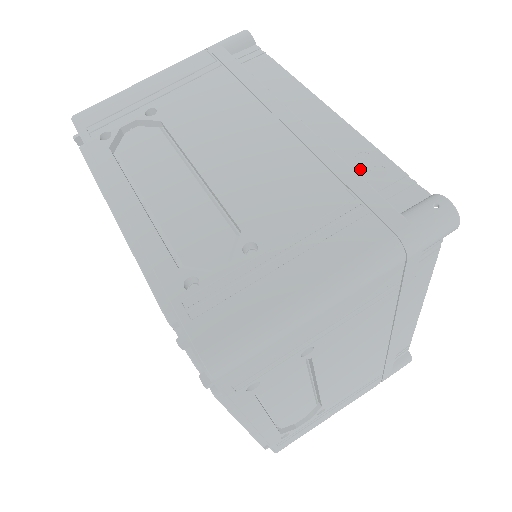
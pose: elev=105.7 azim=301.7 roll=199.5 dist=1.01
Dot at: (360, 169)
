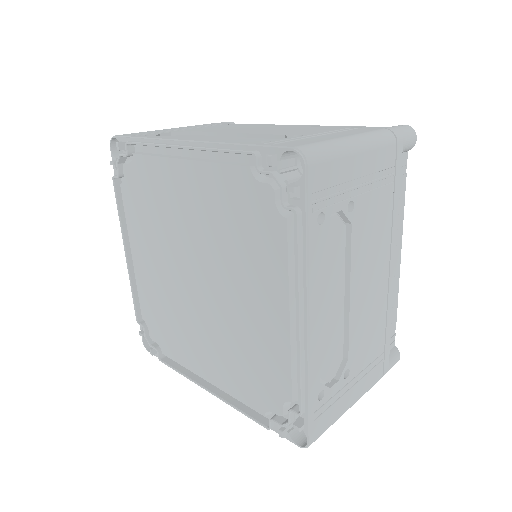
Dot at: occluded
